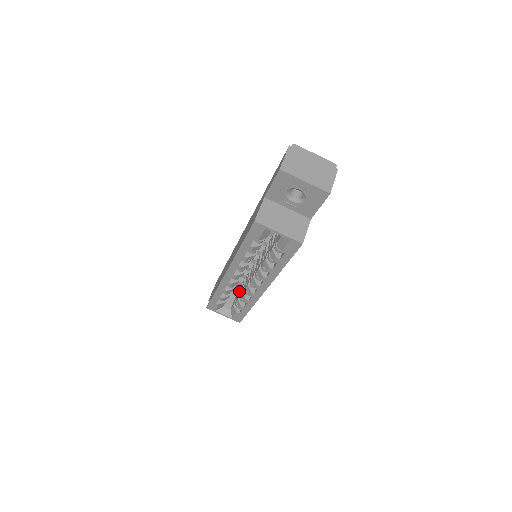
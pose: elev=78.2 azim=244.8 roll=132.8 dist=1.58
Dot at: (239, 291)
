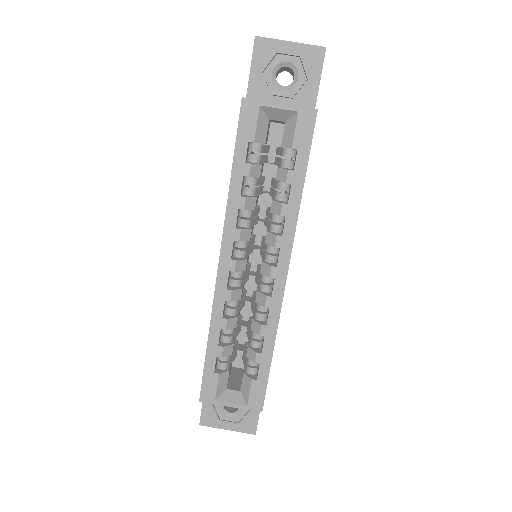
Dot at: (245, 348)
